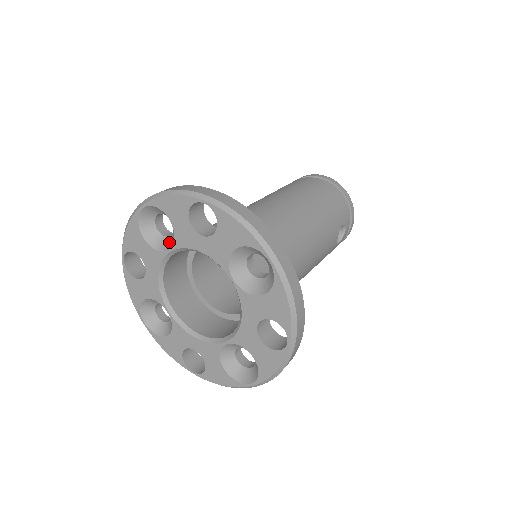
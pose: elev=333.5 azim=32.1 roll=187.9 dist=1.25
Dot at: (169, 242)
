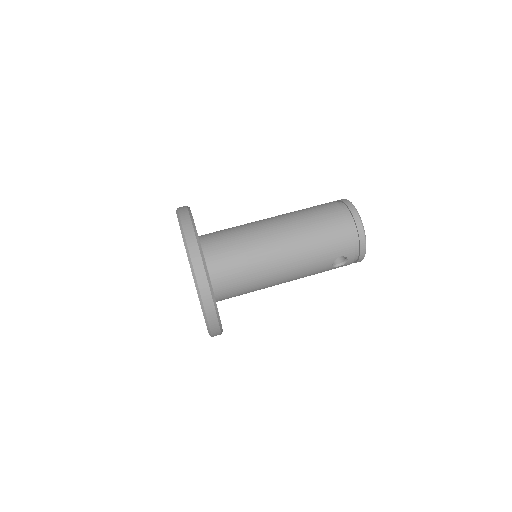
Dot at: occluded
